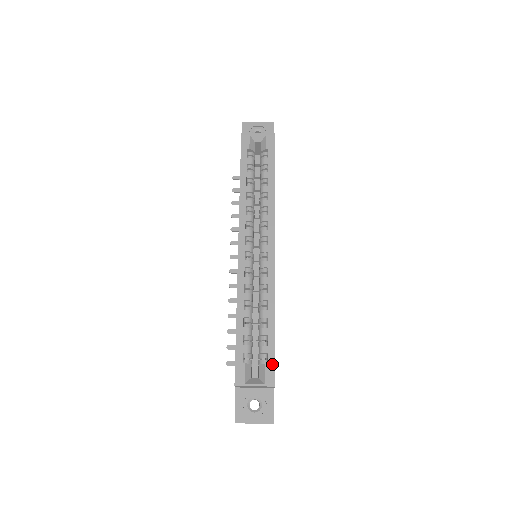
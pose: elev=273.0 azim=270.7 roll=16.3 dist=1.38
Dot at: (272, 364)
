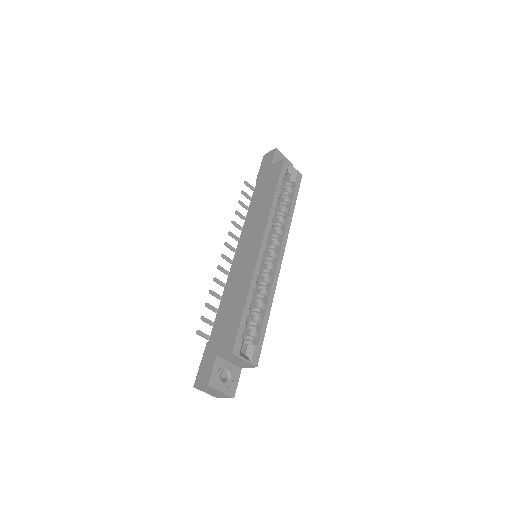
Dot at: (260, 348)
